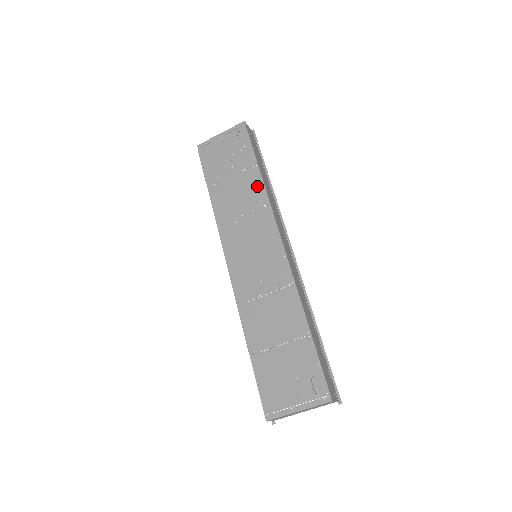
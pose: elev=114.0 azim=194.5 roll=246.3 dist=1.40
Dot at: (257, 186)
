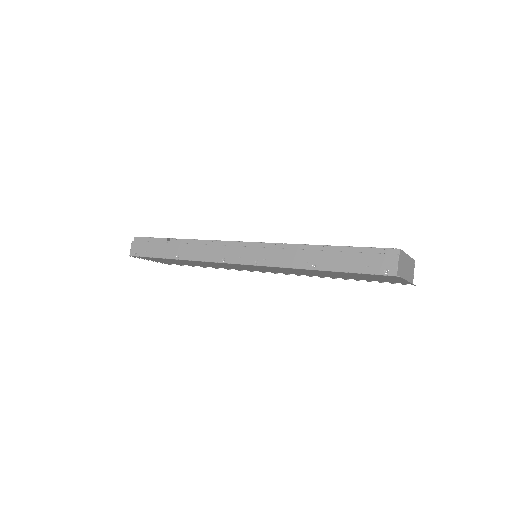
Dot at: occluded
